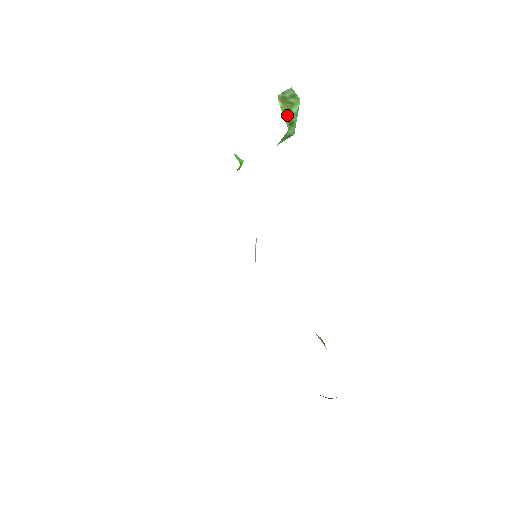
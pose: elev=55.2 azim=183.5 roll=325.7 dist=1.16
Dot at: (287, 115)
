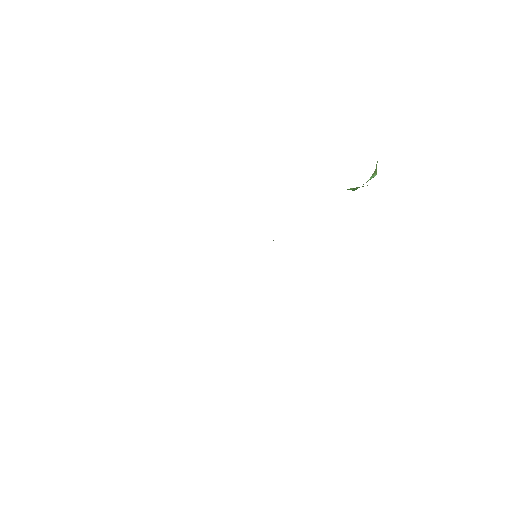
Dot at: (372, 175)
